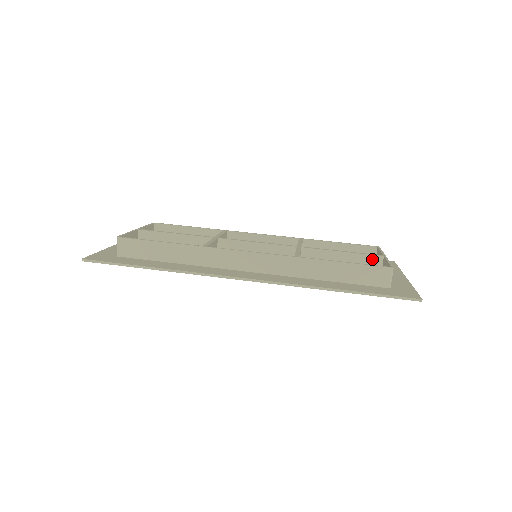
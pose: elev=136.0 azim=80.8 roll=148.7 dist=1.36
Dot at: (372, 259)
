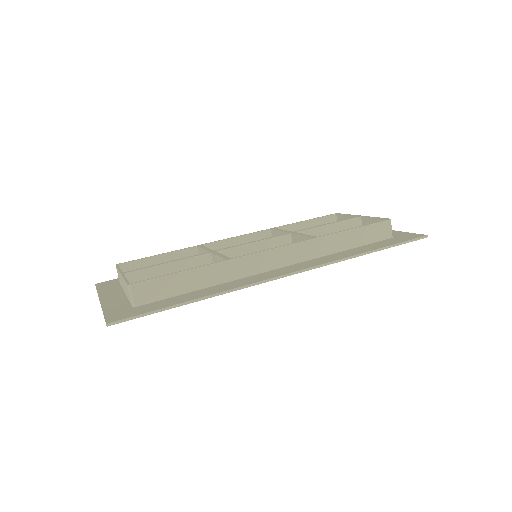
Dot at: (353, 222)
